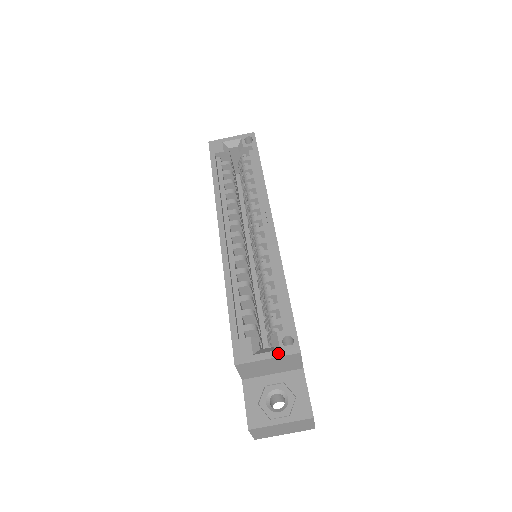
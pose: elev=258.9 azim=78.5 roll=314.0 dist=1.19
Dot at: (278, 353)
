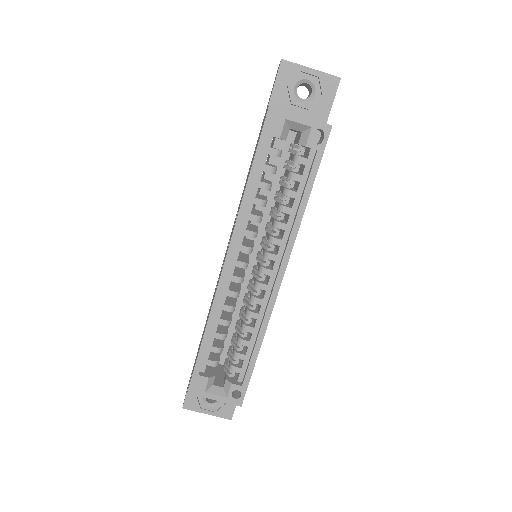
Dot at: (224, 400)
